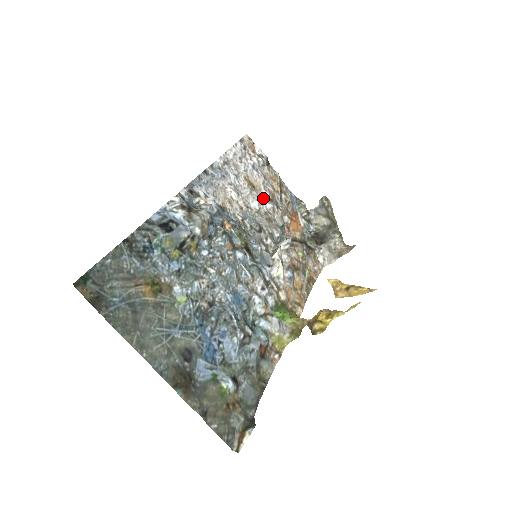
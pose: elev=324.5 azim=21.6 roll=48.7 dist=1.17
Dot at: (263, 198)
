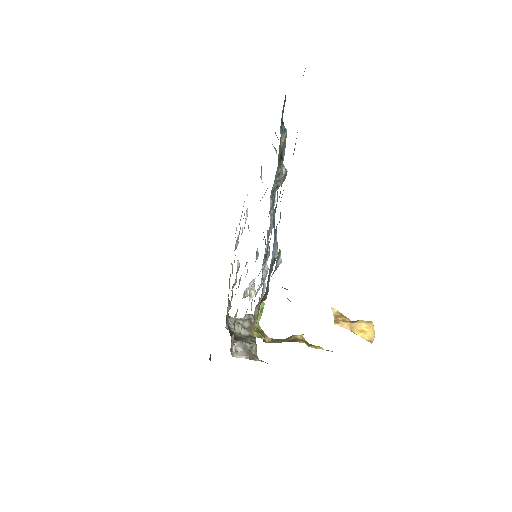
Dot at: occluded
